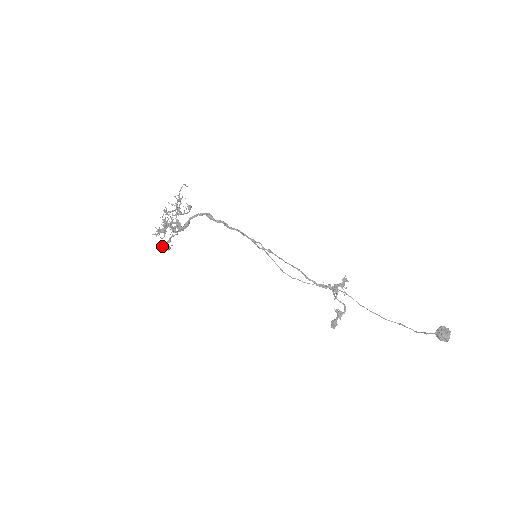
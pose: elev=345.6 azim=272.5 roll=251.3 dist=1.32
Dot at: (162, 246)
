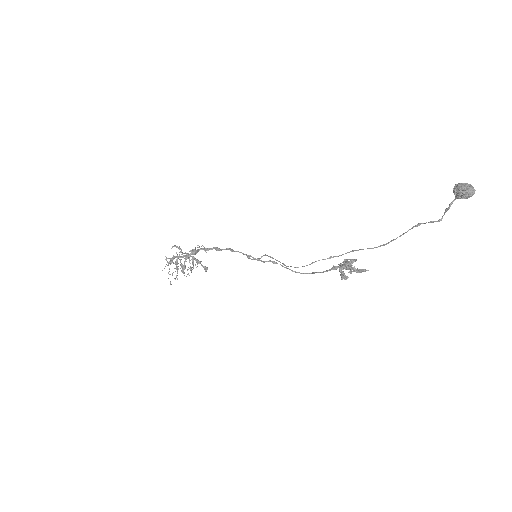
Dot at: (170, 283)
